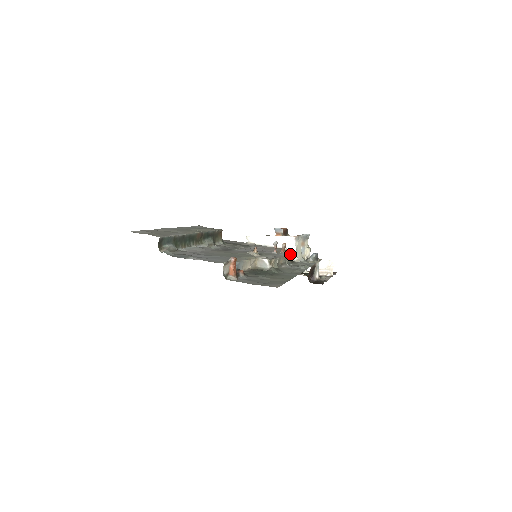
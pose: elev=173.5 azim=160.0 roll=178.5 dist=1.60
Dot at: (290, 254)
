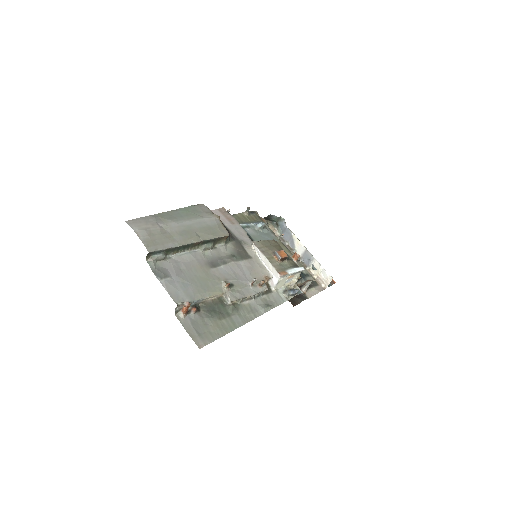
Dot at: (265, 290)
